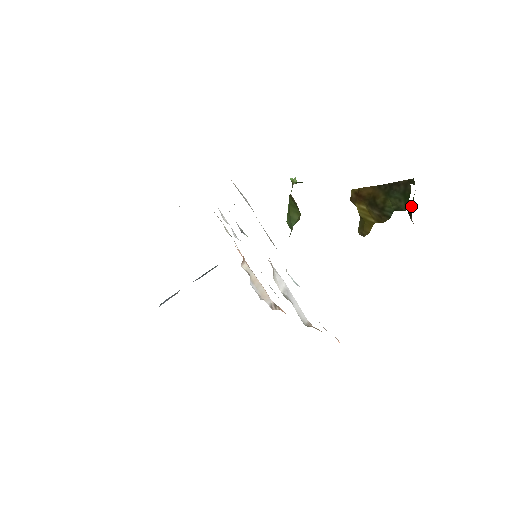
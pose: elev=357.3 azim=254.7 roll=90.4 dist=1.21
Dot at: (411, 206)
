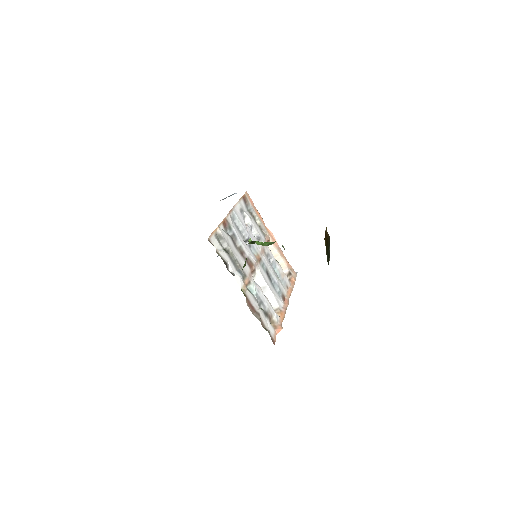
Dot at: occluded
